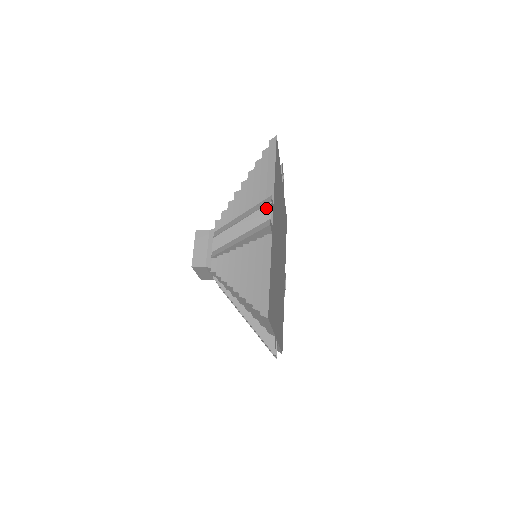
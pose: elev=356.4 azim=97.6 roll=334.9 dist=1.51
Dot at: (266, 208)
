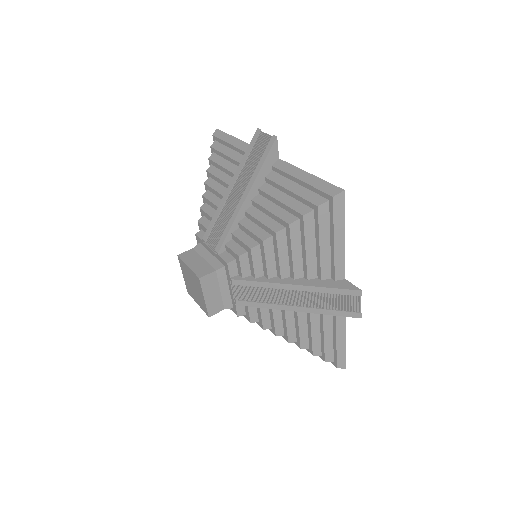
Dot at: (351, 299)
